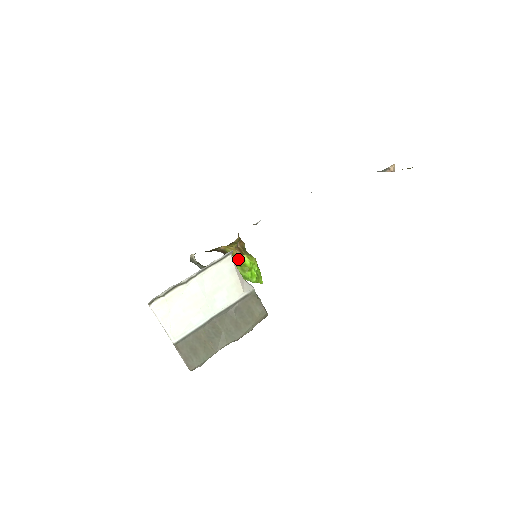
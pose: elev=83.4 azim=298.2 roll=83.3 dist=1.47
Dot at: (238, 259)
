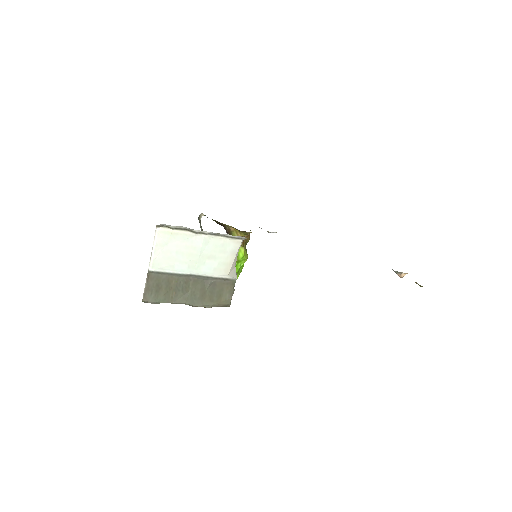
Dot at: occluded
